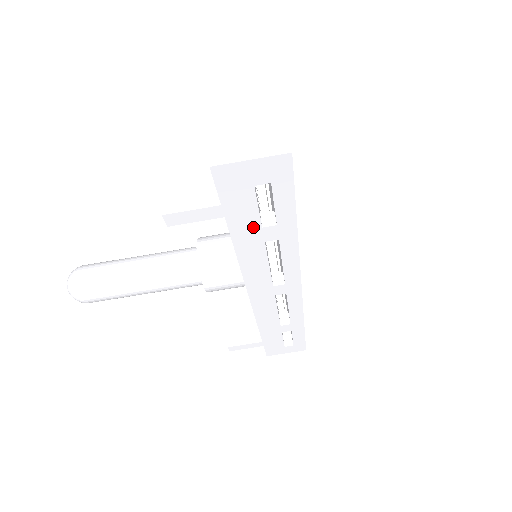
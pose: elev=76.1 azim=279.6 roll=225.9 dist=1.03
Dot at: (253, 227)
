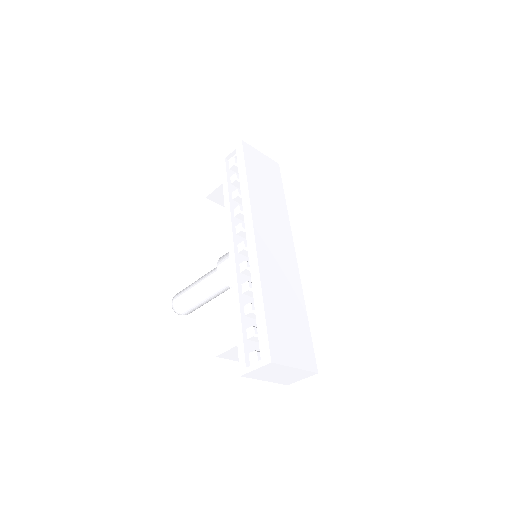
Dot at: occluded
